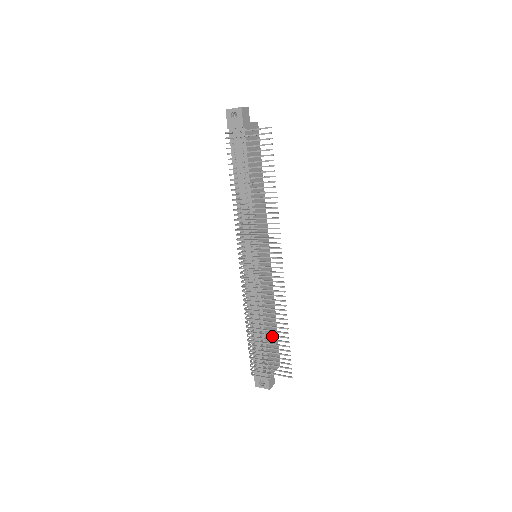
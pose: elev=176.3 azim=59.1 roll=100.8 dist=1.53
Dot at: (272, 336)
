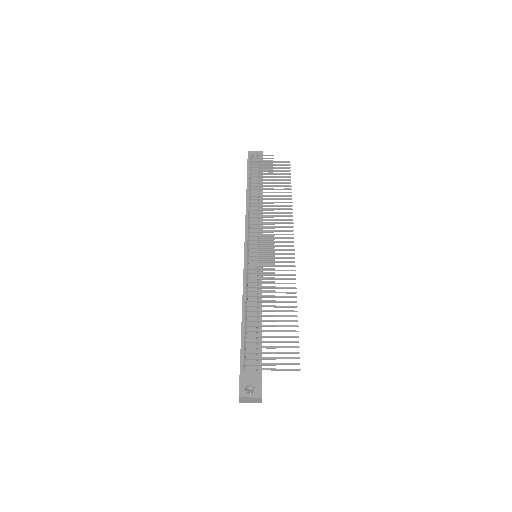
Dot at: occluded
